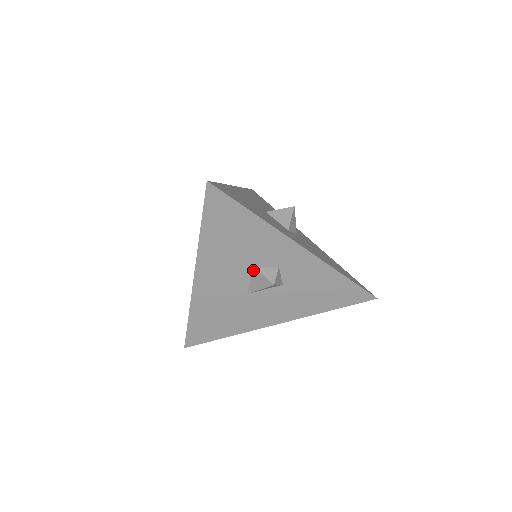
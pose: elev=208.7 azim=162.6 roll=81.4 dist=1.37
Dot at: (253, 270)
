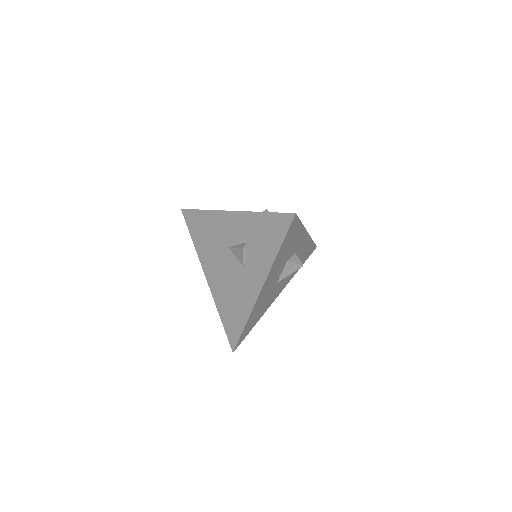
Dot at: (286, 263)
